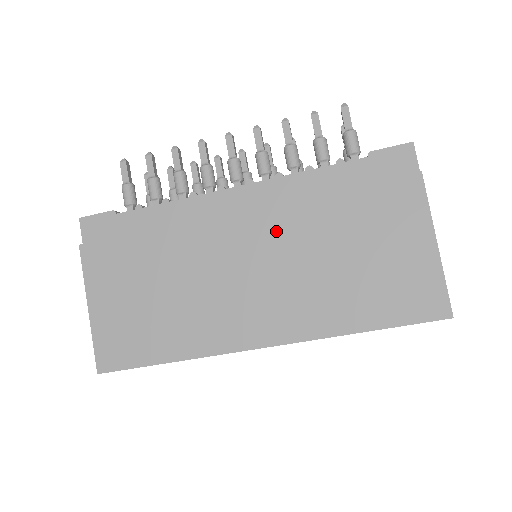
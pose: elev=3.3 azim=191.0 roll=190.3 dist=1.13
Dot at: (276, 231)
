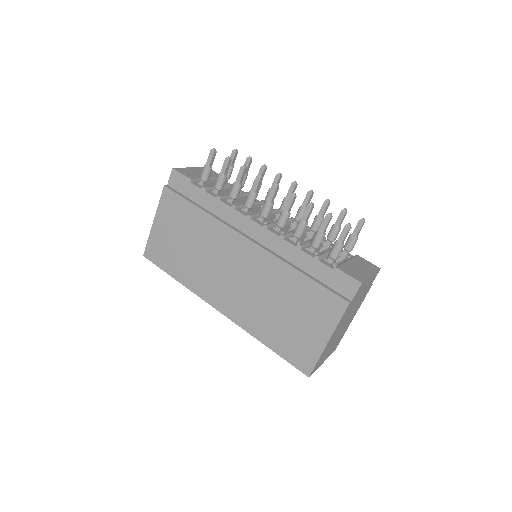
Dot at: (259, 266)
